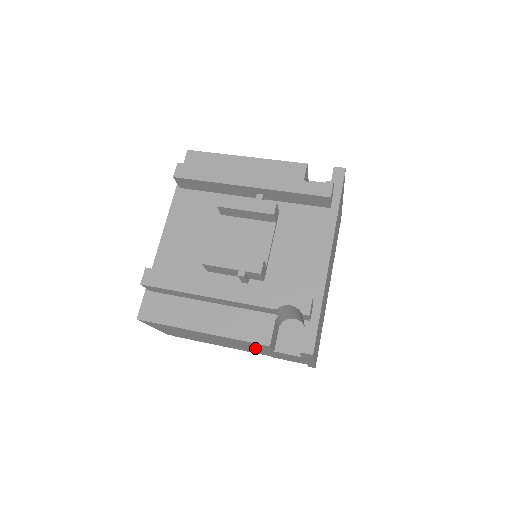
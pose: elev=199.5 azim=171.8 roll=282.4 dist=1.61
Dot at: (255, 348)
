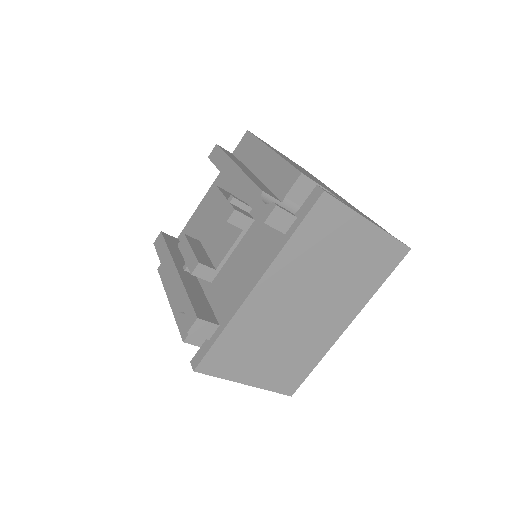
Dot at: occluded
